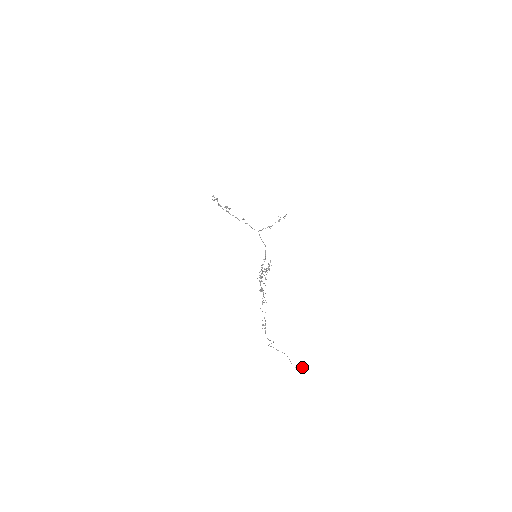
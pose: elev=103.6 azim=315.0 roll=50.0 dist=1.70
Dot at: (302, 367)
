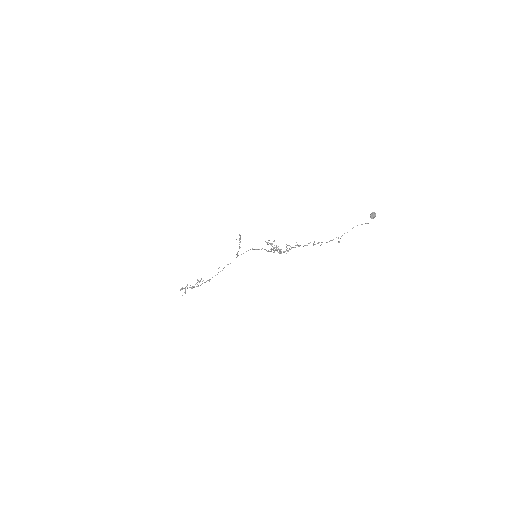
Dot at: (372, 214)
